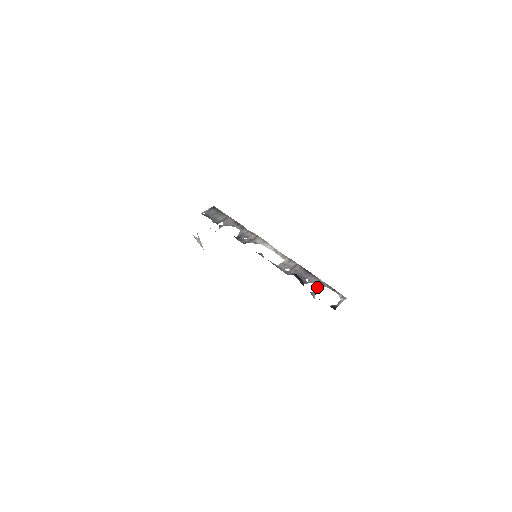
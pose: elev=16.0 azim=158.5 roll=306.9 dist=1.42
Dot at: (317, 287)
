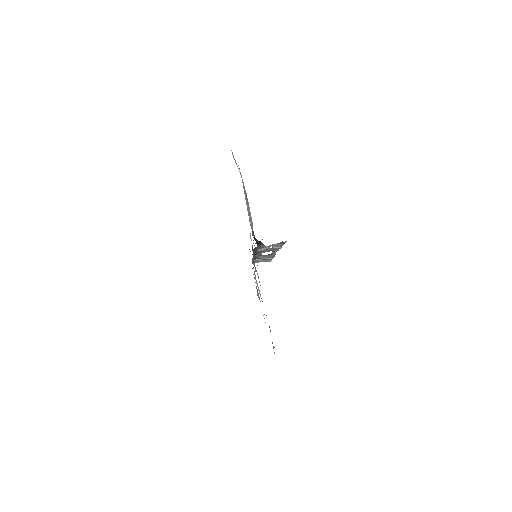
Dot at: (272, 245)
